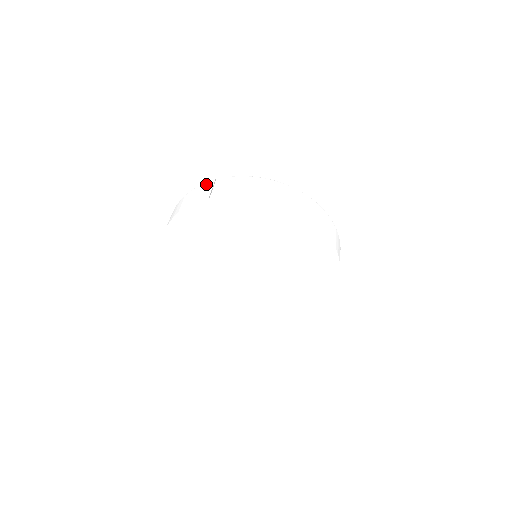
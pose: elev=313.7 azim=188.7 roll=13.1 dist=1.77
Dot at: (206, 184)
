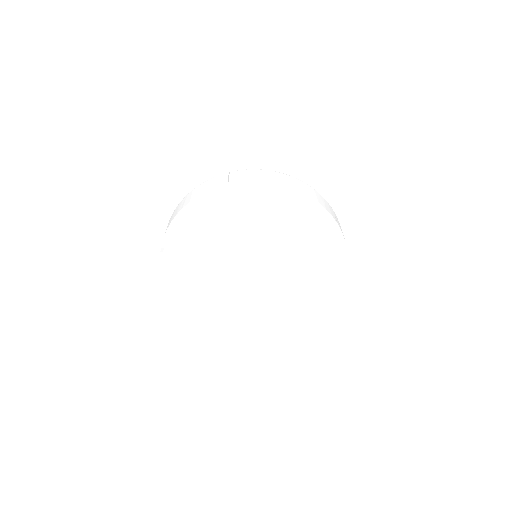
Dot at: occluded
